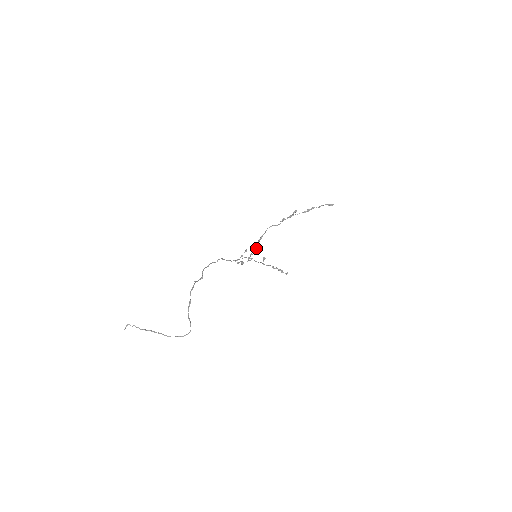
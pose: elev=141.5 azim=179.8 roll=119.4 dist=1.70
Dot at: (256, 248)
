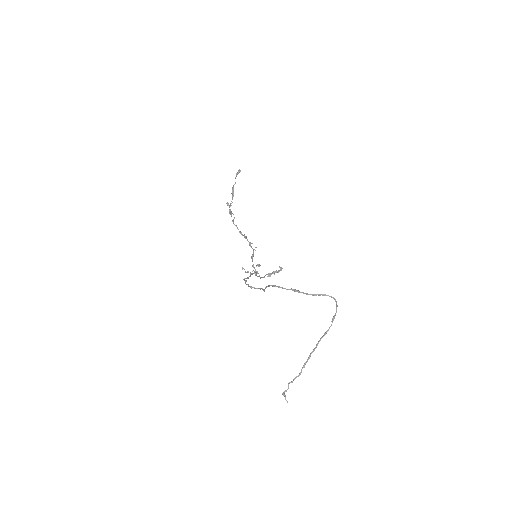
Dot at: occluded
